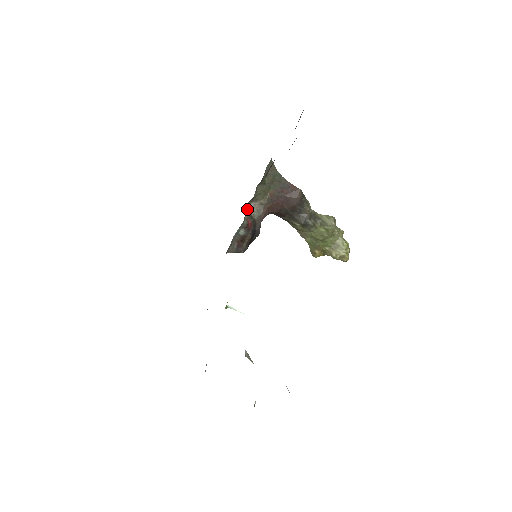
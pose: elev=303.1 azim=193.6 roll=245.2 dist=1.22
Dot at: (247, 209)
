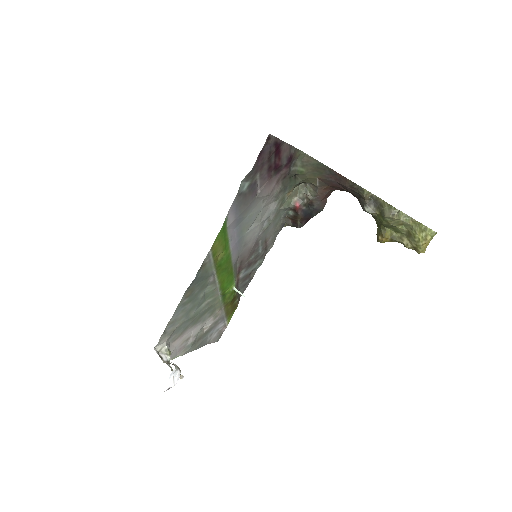
Dot at: (303, 189)
